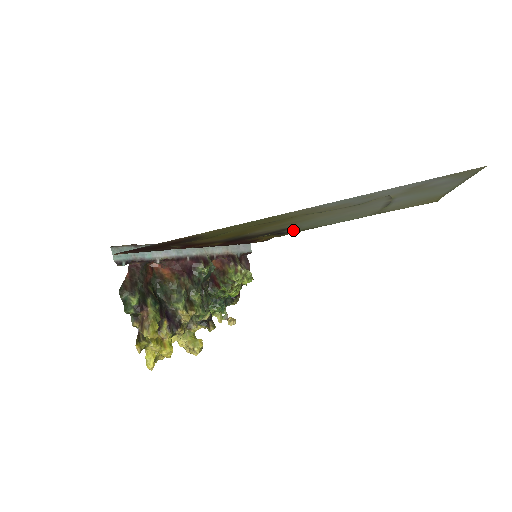
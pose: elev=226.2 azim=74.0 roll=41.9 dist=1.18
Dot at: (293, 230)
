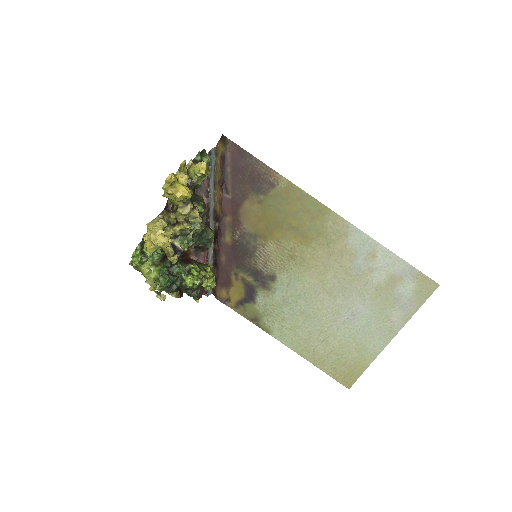
Dot at: (260, 301)
